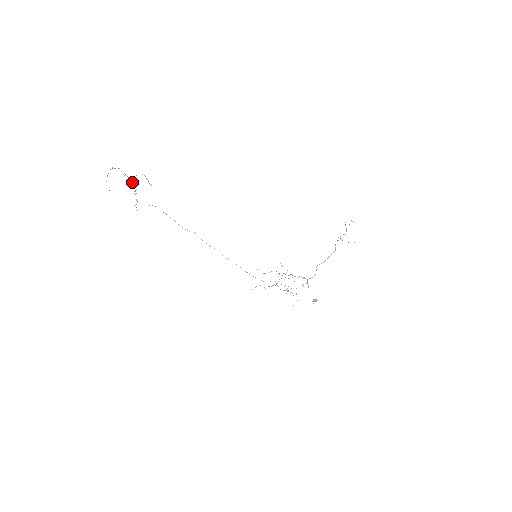
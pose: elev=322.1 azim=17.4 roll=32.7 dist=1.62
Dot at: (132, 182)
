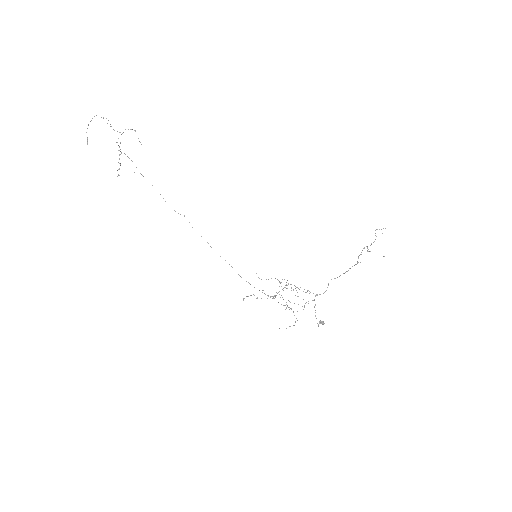
Dot at: (118, 138)
